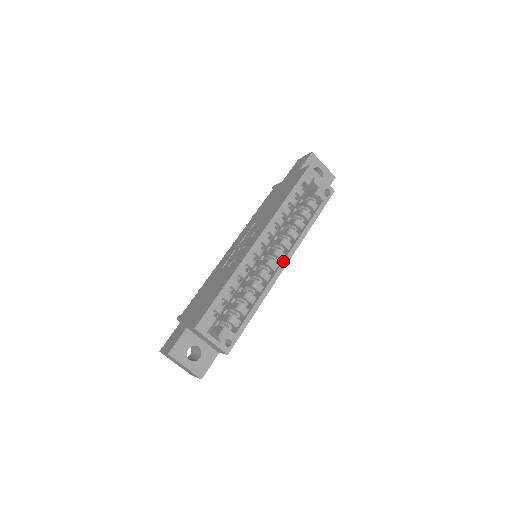
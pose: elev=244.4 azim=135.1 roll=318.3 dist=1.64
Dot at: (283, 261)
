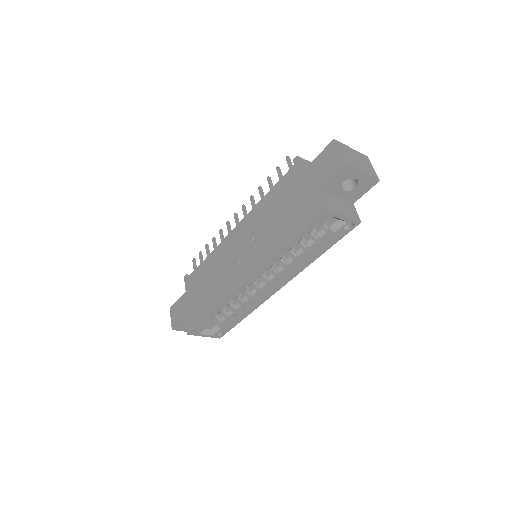
Dot at: (277, 287)
